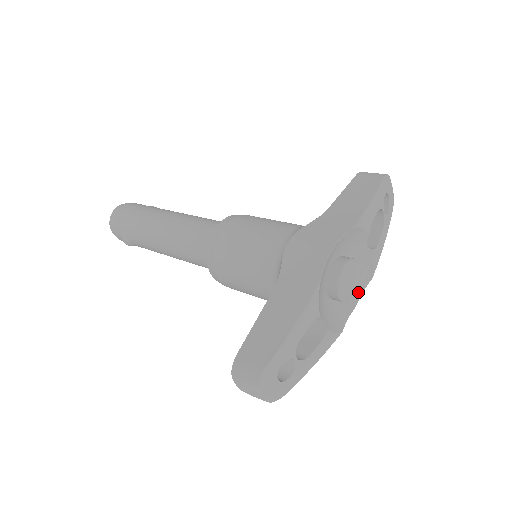
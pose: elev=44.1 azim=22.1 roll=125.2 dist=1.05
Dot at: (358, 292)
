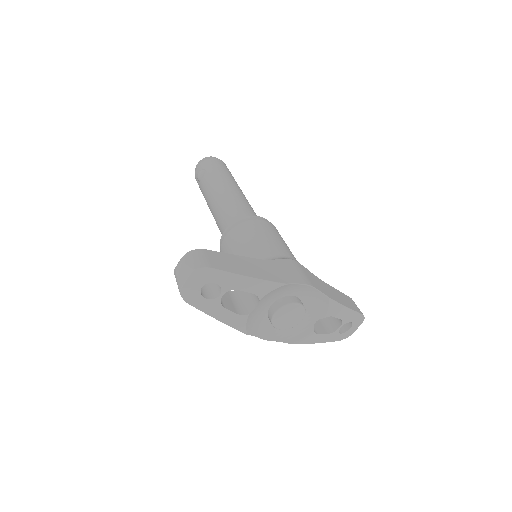
Dot at: (277, 337)
